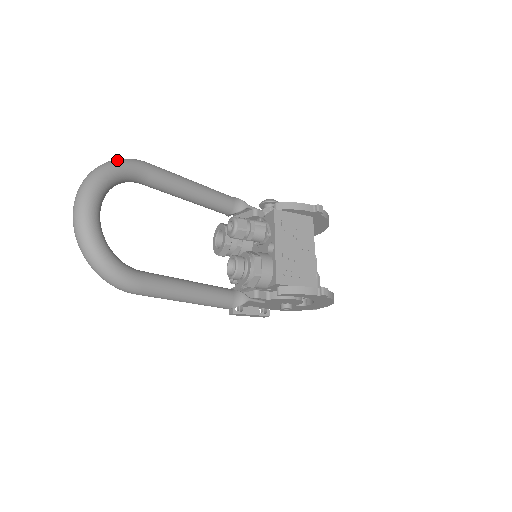
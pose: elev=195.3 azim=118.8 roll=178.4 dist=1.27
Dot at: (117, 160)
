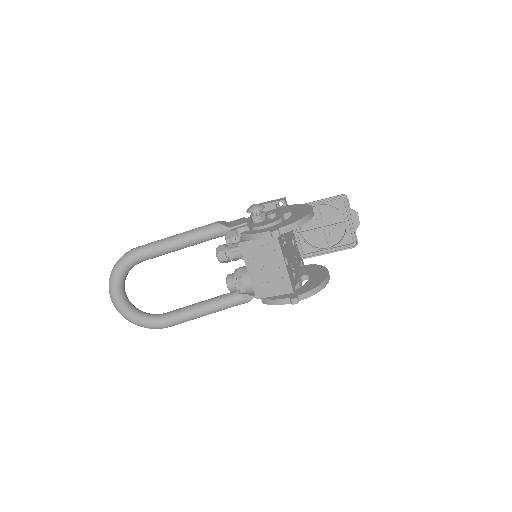
Dot at: (118, 264)
